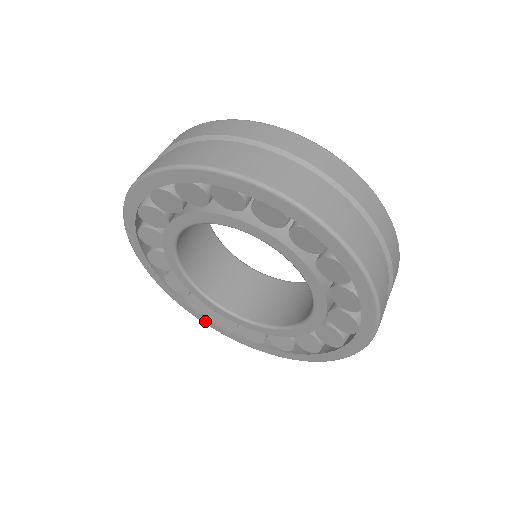
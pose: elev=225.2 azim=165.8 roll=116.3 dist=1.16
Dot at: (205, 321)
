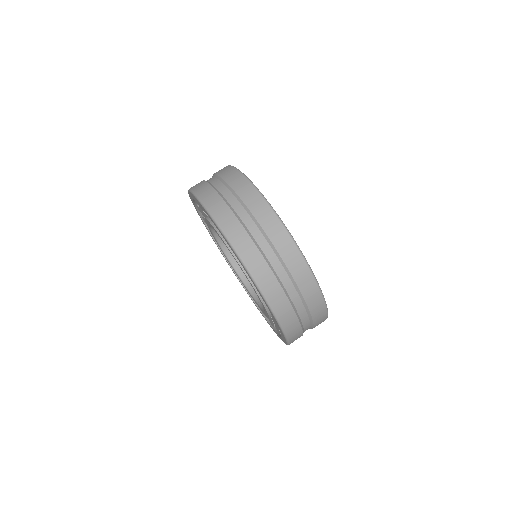
Dot at: occluded
